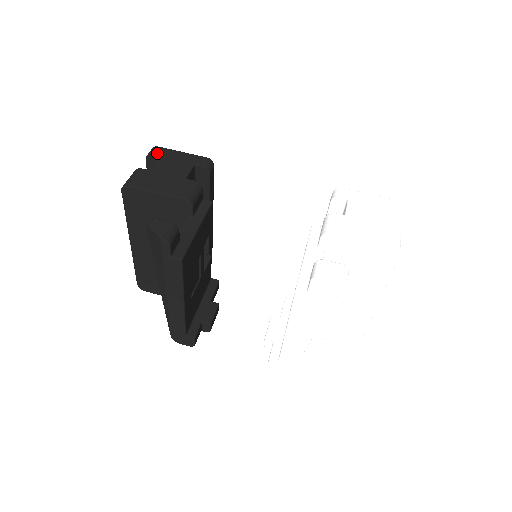
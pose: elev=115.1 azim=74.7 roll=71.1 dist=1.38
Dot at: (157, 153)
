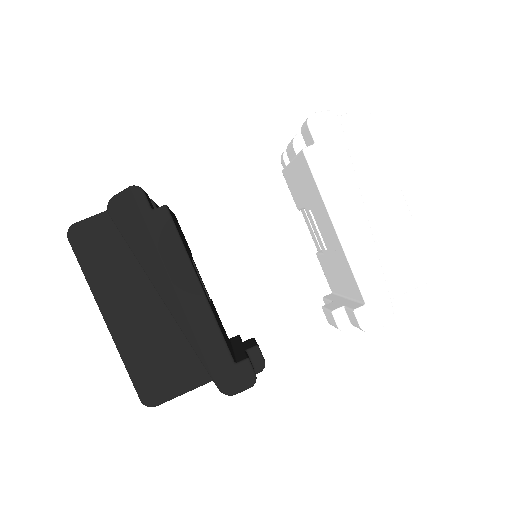
Dot at: occluded
